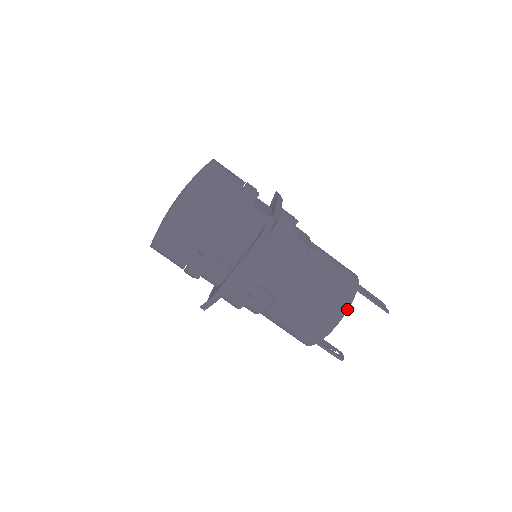
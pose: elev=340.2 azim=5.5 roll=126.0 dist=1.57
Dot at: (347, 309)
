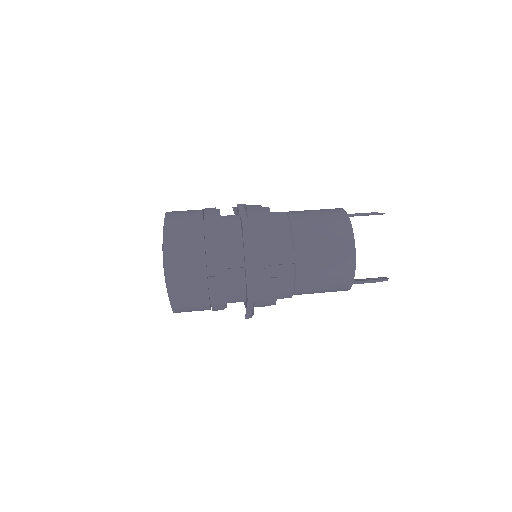
Dot at: (351, 229)
